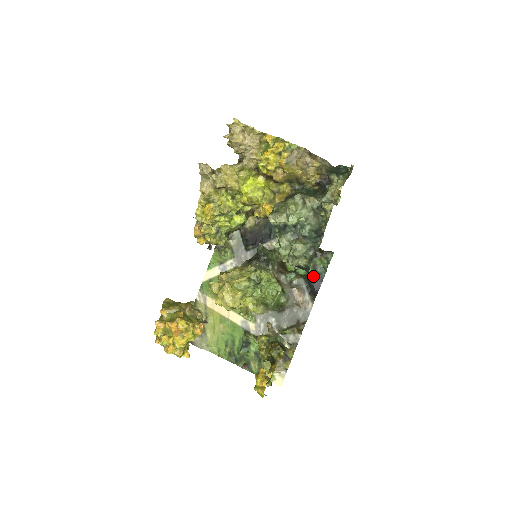
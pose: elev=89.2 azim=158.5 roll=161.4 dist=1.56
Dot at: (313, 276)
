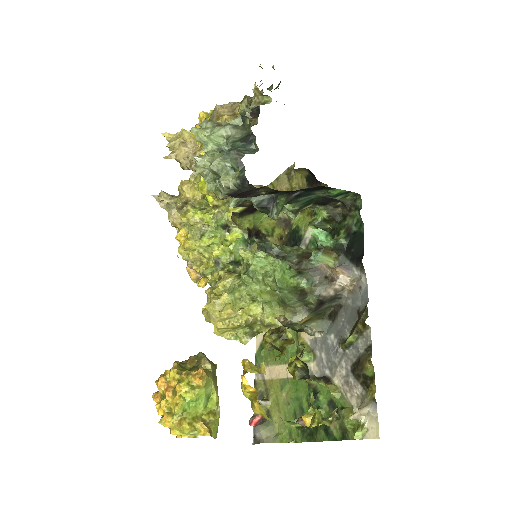
Dot at: (350, 241)
